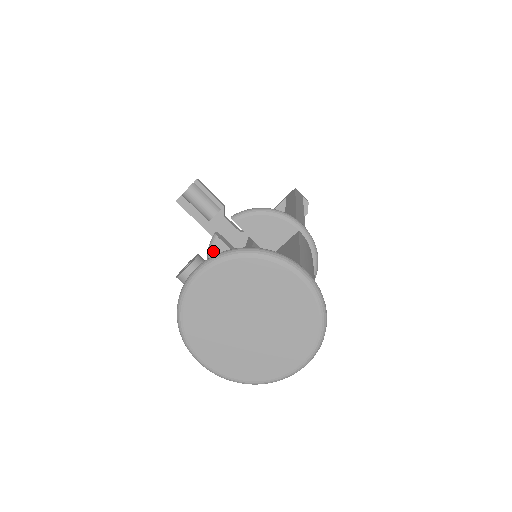
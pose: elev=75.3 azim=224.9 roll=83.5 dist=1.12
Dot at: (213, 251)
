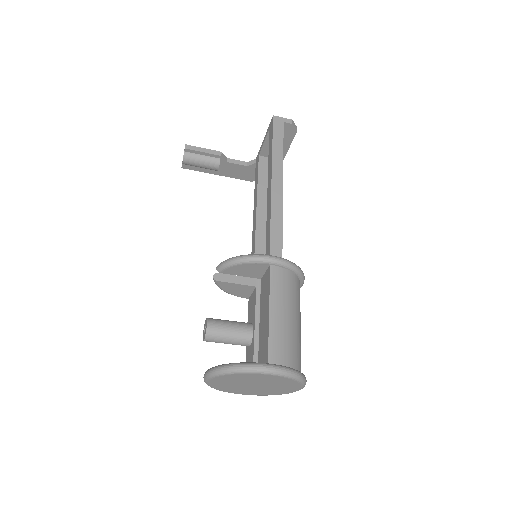
Dot at: (220, 286)
